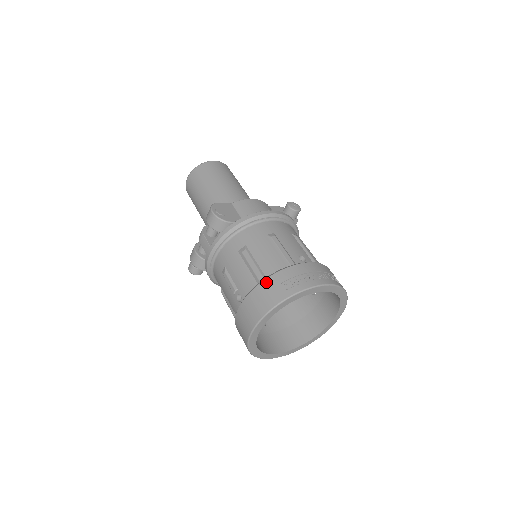
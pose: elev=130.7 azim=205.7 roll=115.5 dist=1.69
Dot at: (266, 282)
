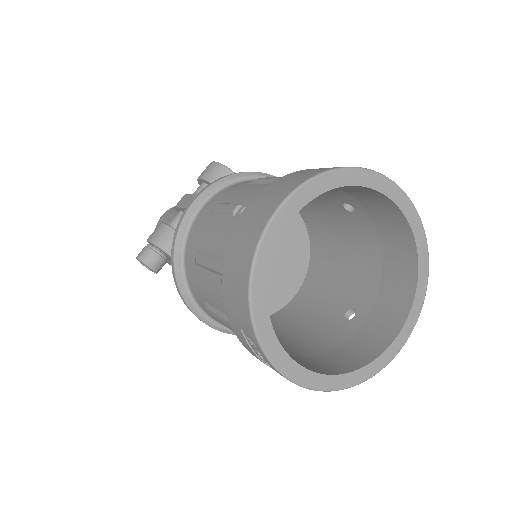
Dot at: (306, 169)
